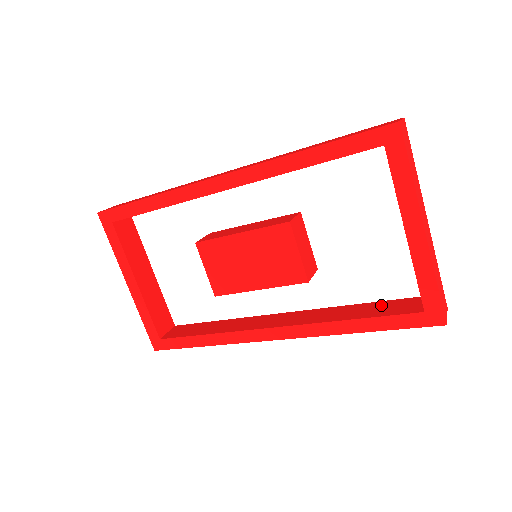
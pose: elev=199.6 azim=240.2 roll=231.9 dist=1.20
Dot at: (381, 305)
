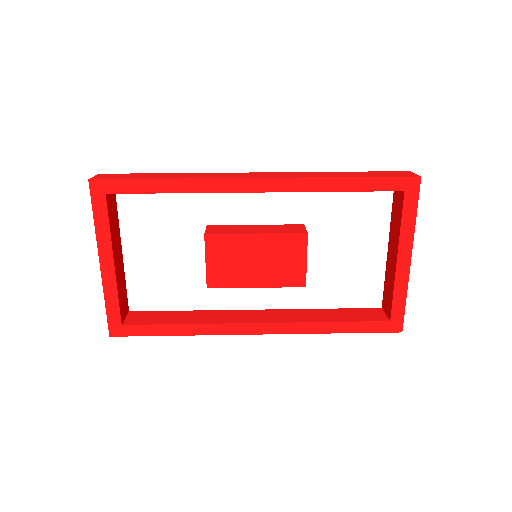
Dot at: (349, 312)
